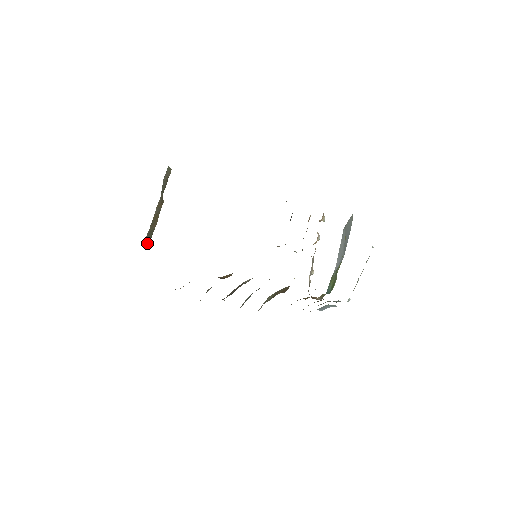
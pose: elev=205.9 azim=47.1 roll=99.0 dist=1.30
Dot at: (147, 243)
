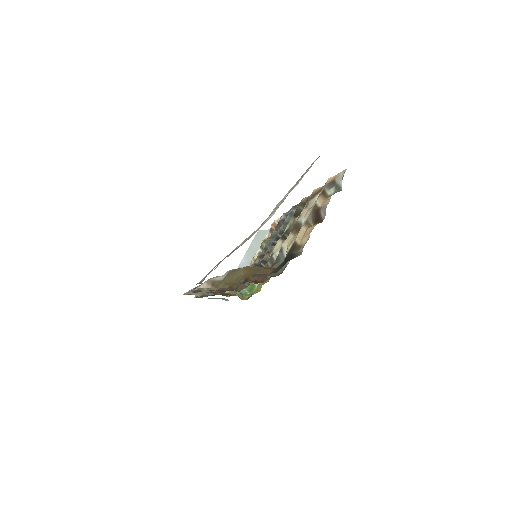
Dot at: occluded
